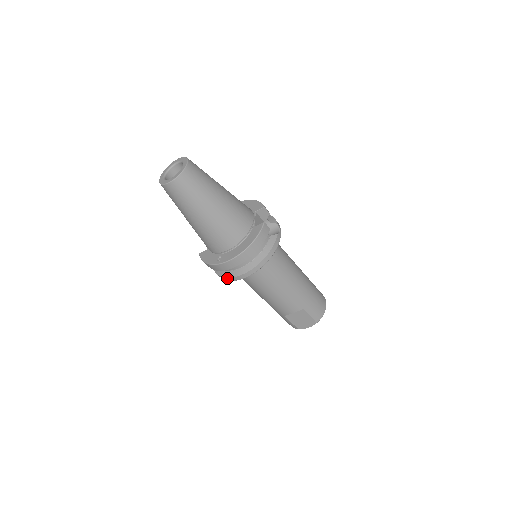
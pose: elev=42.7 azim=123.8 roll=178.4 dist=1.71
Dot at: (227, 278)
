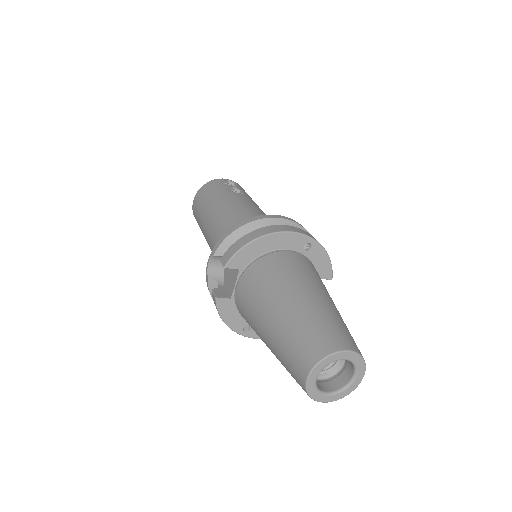
Dot at: occluded
